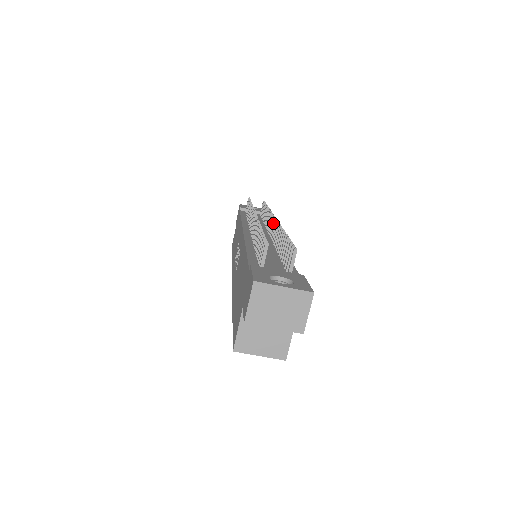
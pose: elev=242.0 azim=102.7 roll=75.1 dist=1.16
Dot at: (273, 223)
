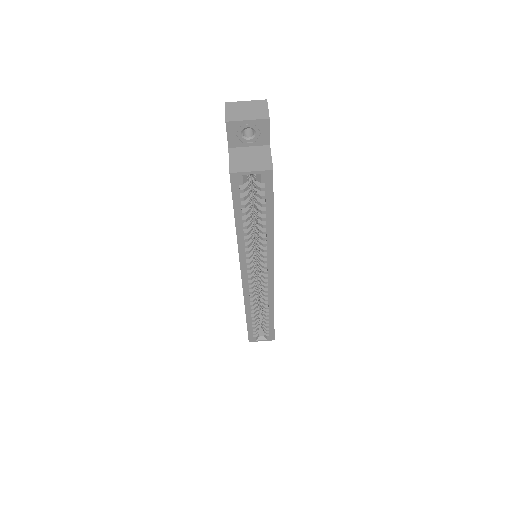
Dot at: occluded
